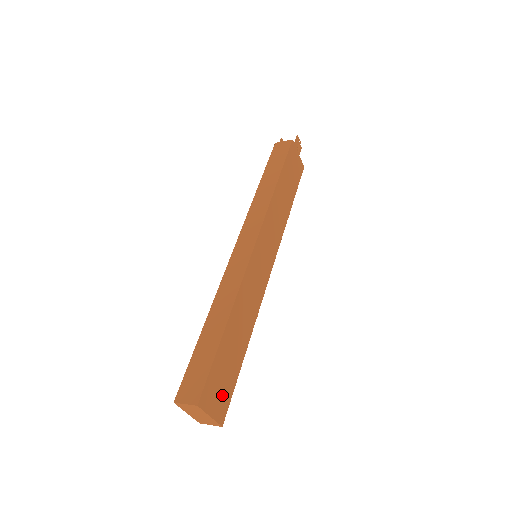
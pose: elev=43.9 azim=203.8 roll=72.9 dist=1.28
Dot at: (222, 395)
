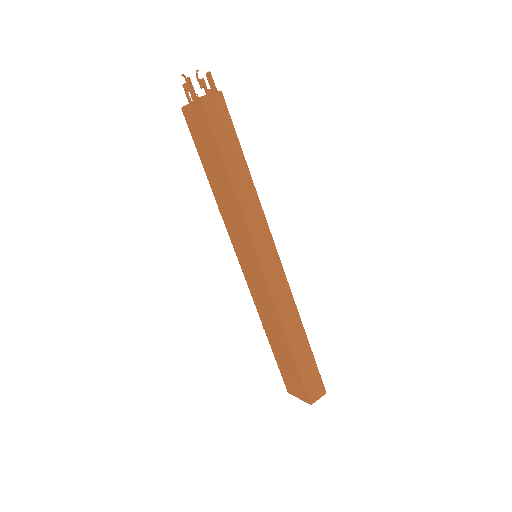
Dot at: occluded
